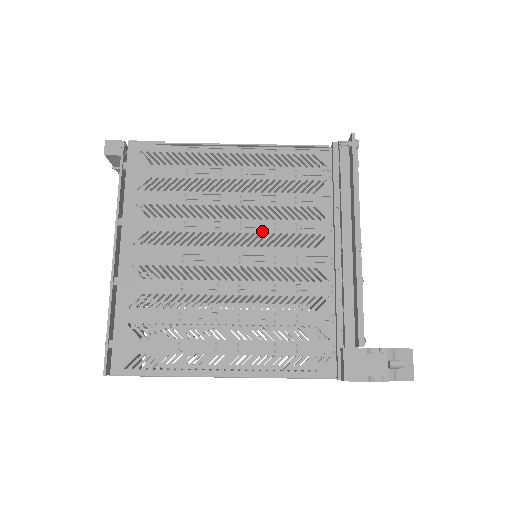
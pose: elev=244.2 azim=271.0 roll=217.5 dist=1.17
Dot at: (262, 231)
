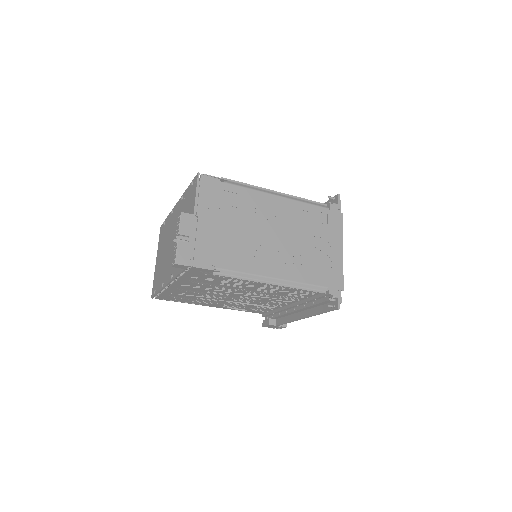
Dot at: (259, 296)
